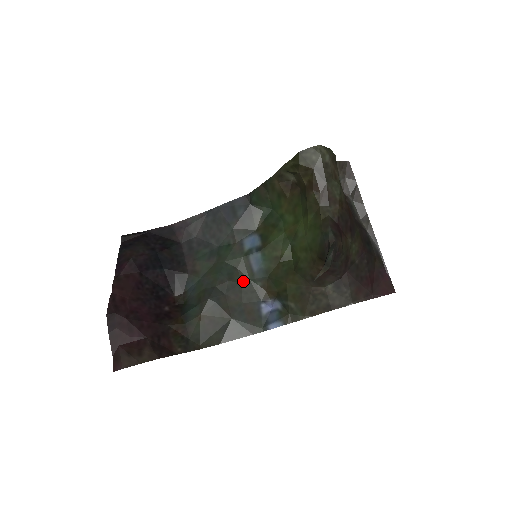
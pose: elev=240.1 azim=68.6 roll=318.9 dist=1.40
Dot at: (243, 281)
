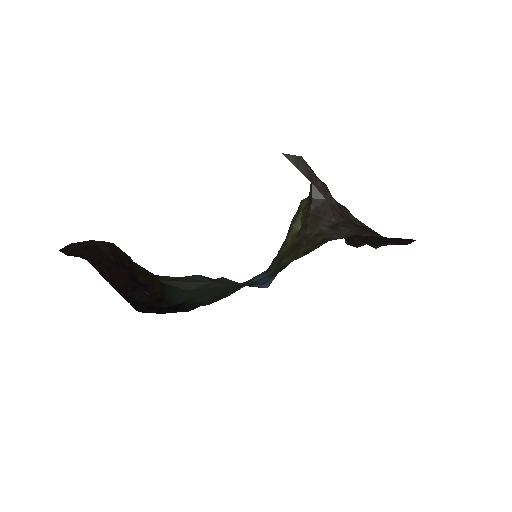
Dot at: occluded
